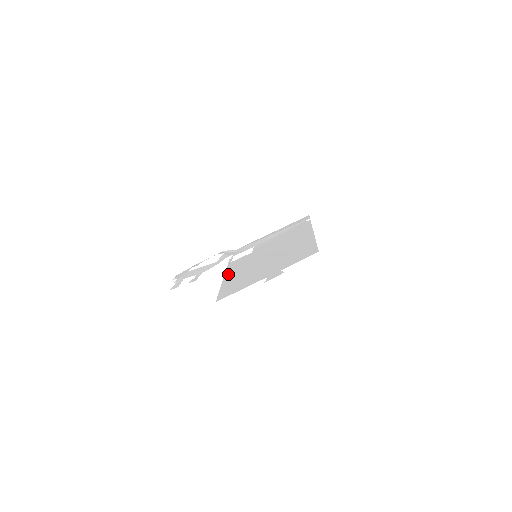
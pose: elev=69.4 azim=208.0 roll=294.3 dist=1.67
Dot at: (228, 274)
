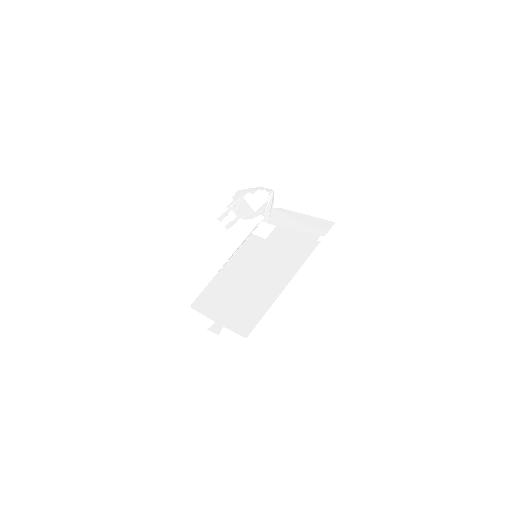
Dot at: (229, 262)
